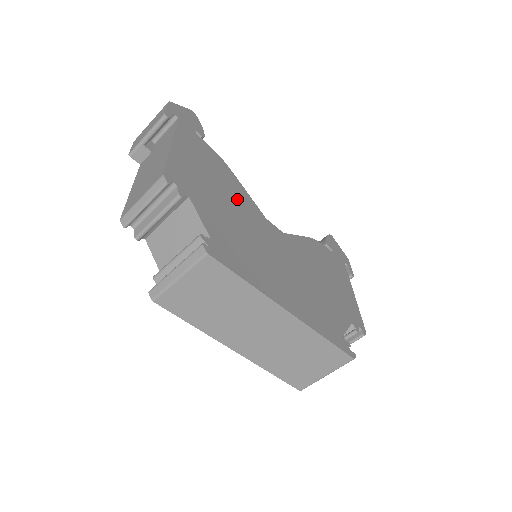
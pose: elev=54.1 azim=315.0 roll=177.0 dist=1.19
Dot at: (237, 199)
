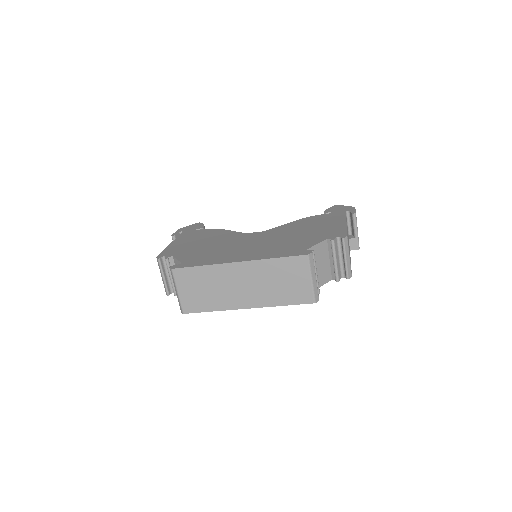
Dot at: (219, 238)
